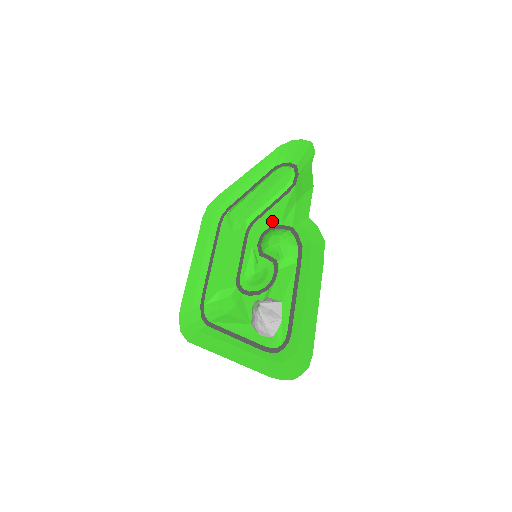
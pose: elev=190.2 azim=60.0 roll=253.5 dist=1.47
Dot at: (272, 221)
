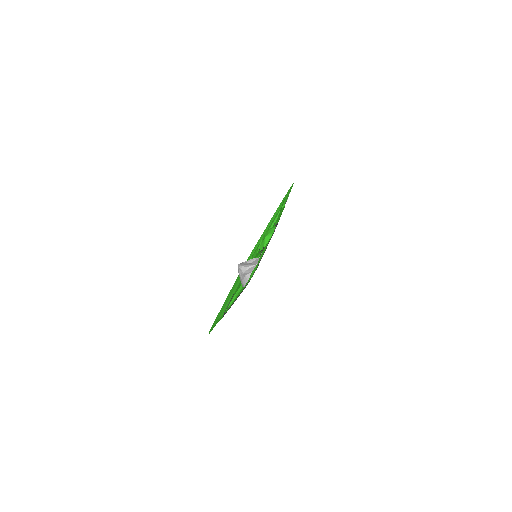
Dot at: occluded
